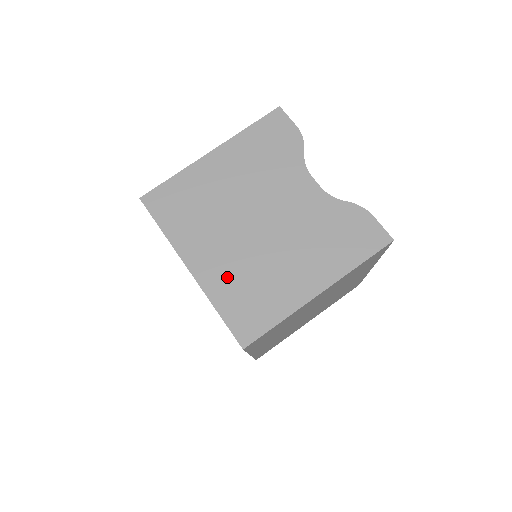
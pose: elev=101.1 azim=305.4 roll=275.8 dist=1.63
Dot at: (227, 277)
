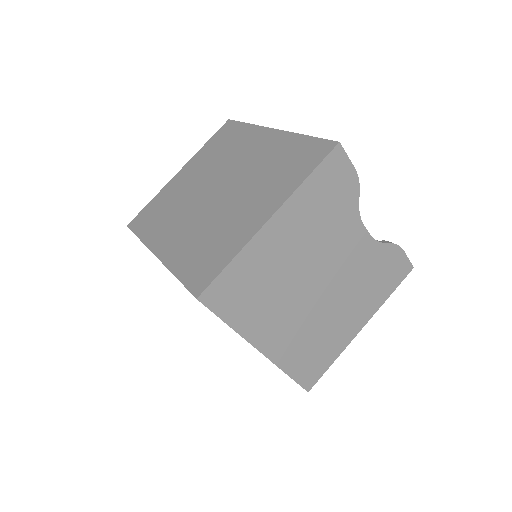
Dot at: (294, 345)
